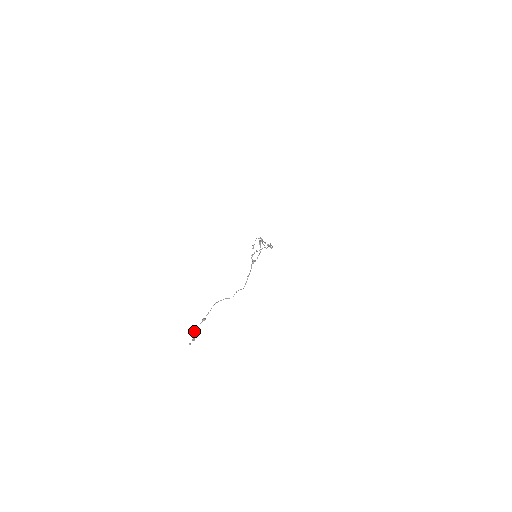
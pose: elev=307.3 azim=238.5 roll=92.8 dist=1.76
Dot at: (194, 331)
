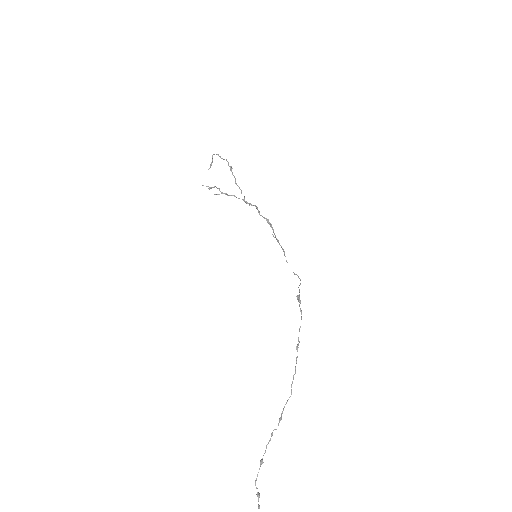
Dot at: (255, 483)
